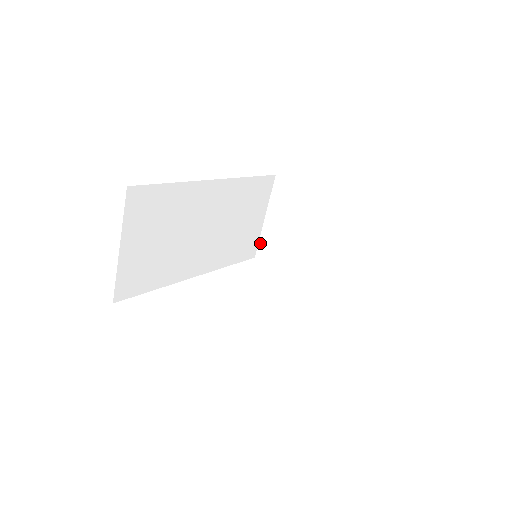
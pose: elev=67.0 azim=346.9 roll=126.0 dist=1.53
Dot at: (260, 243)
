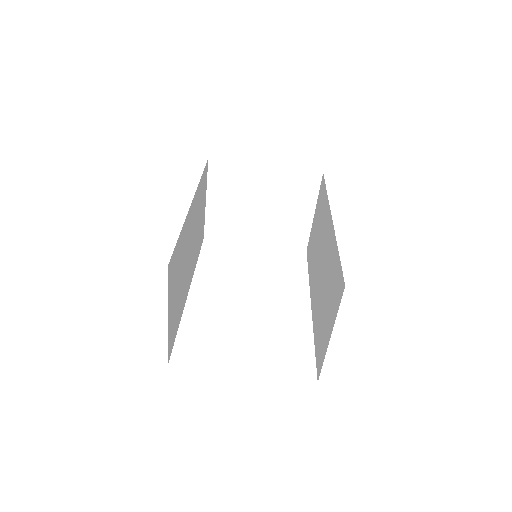
Dot at: (206, 224)
